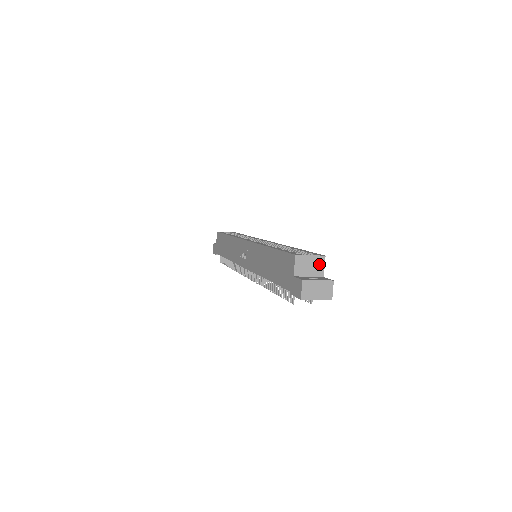
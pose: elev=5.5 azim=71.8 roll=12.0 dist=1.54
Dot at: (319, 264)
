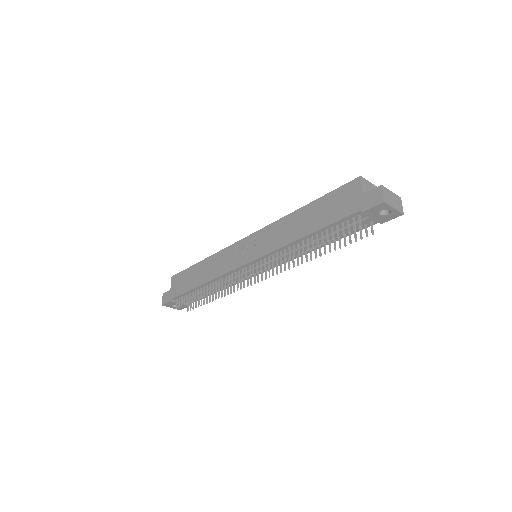
Dot at: occluded
